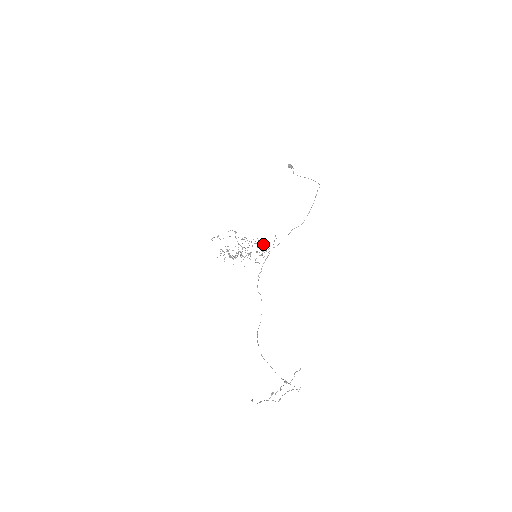
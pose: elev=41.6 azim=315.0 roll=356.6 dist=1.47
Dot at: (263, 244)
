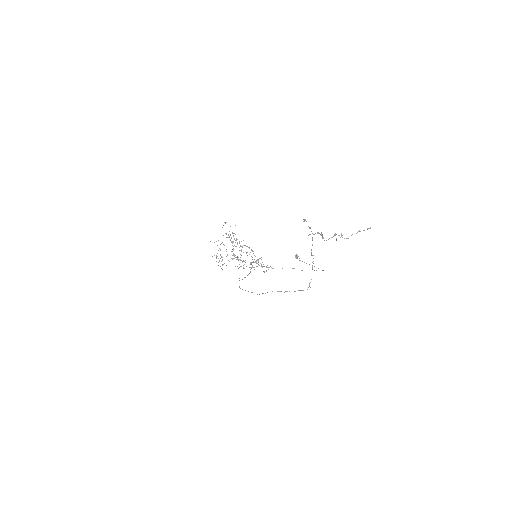
Dot at: occluded
